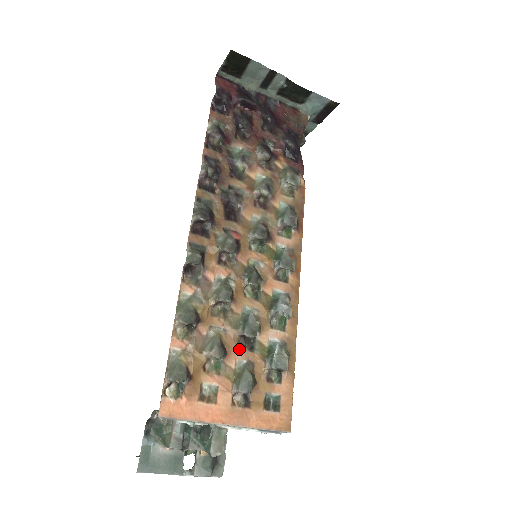
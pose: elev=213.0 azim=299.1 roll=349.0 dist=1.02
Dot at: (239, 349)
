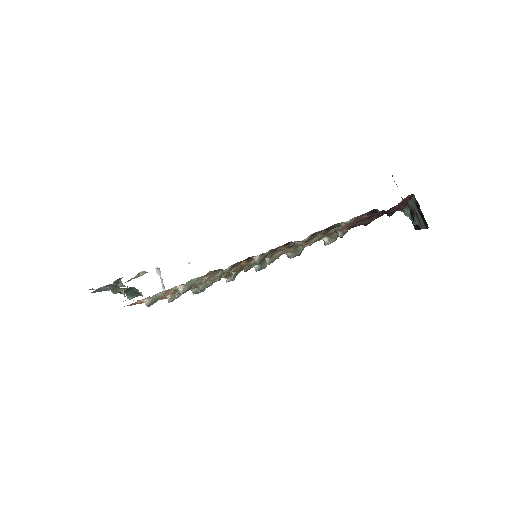
Dot at: occluded
